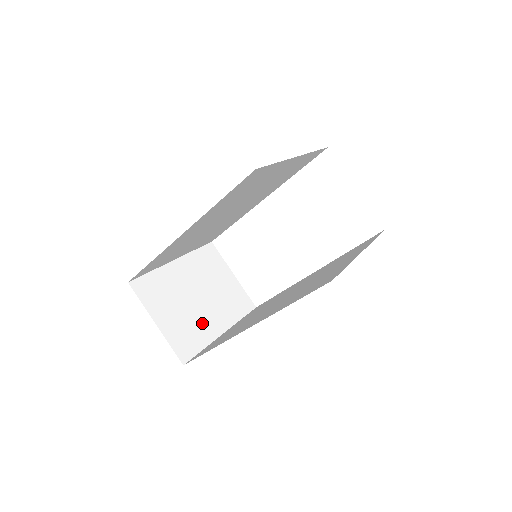
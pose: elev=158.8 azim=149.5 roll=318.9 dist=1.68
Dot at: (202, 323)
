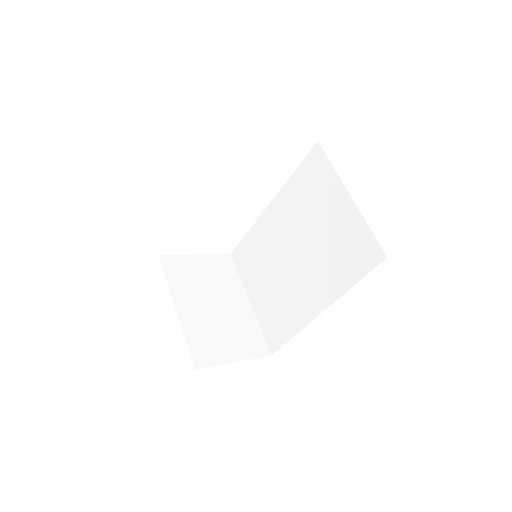
Dot at: (239, 317)
